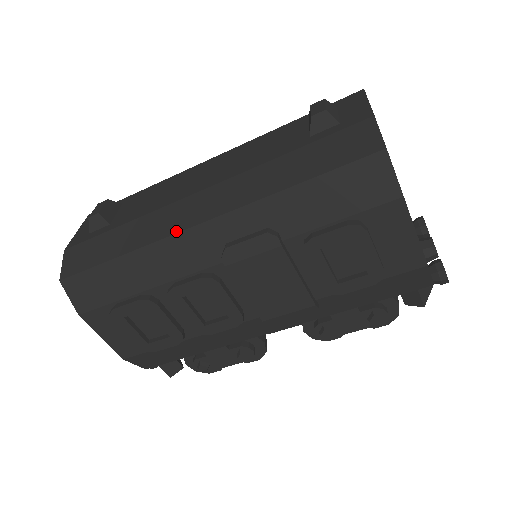
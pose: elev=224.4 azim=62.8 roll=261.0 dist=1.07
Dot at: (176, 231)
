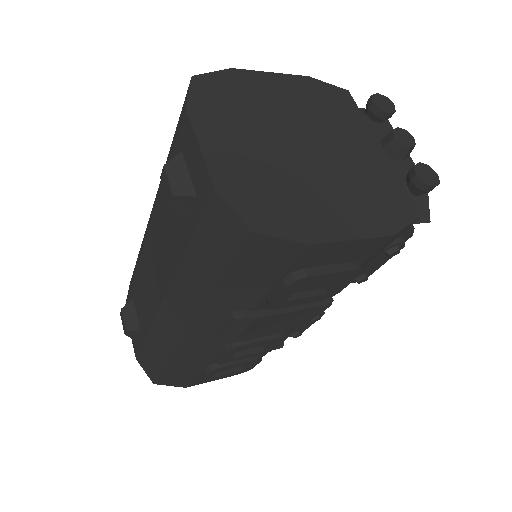
Dot at: (178, 341)
